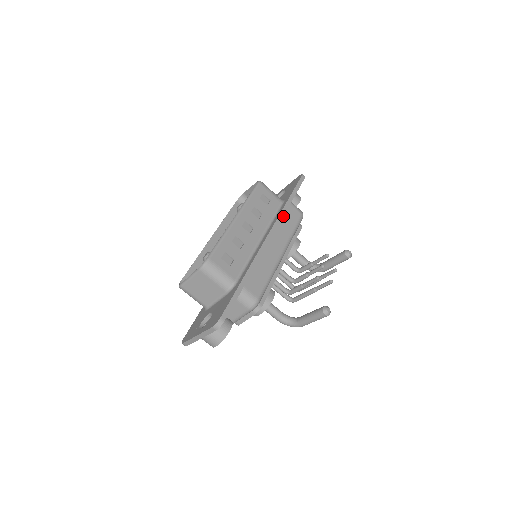
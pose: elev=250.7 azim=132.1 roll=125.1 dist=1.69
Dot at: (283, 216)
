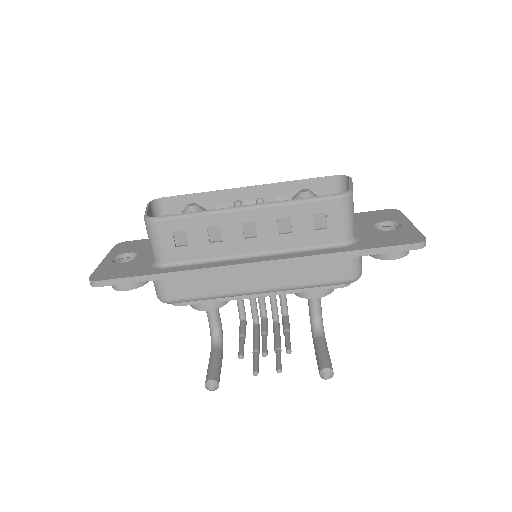
Dot at: occluded
